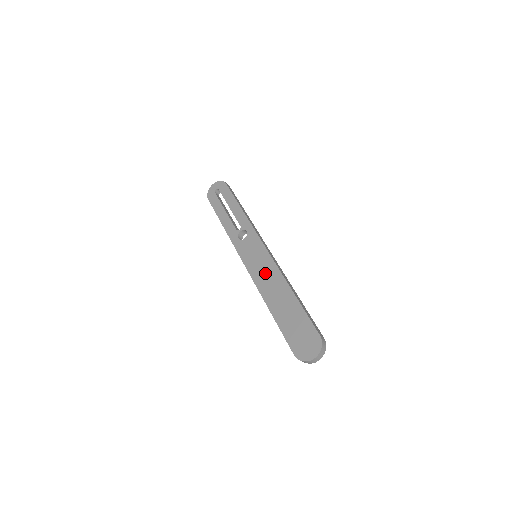
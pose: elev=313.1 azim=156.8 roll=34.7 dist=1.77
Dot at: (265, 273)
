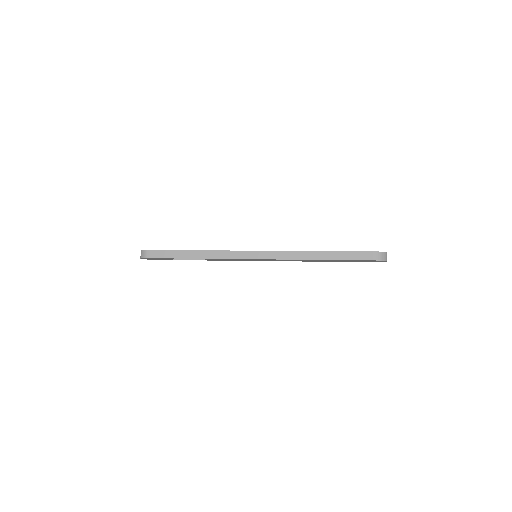
Dot at: occluded
